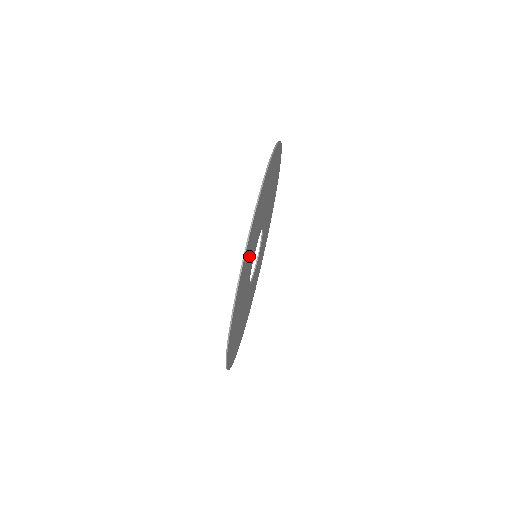
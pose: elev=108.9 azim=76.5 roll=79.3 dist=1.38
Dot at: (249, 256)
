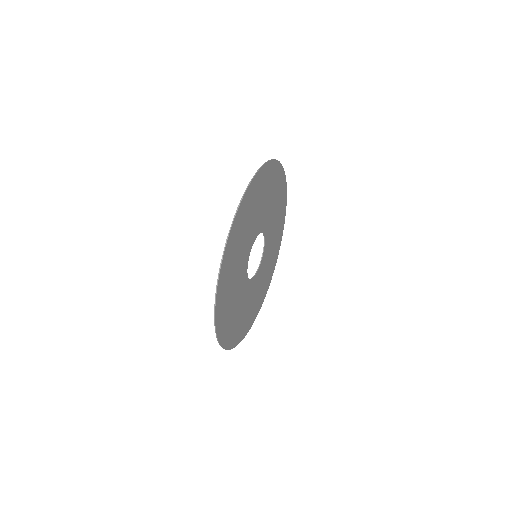
Dot at: (269, 193)
